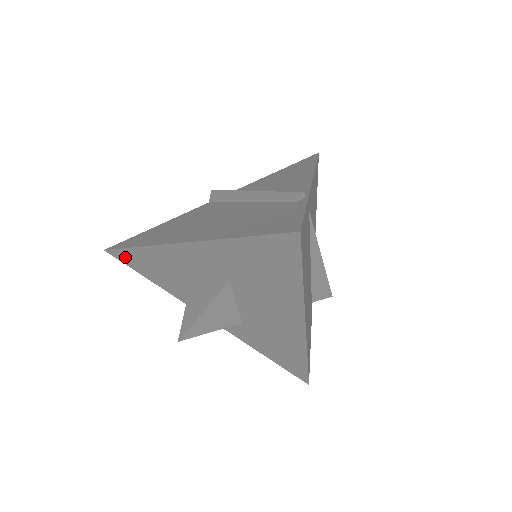
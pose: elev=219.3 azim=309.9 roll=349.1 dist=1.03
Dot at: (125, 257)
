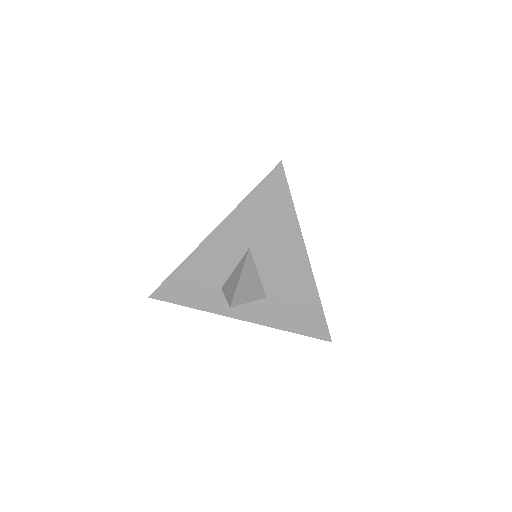
Dot at: (167, 291)
